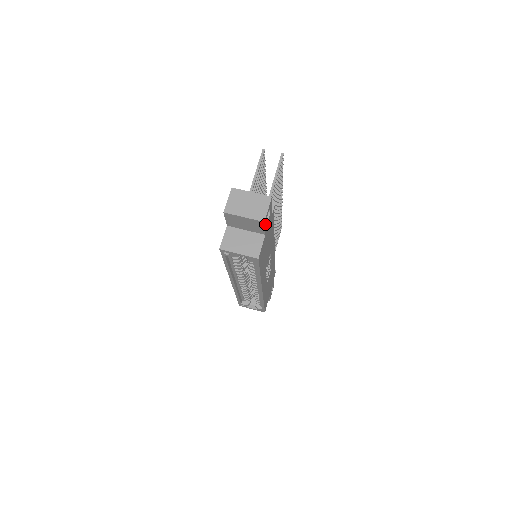
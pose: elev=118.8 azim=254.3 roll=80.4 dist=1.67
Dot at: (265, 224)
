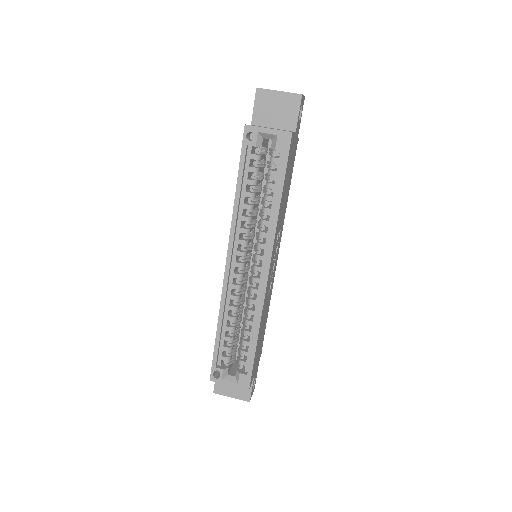
Dot at: (300, 107)
